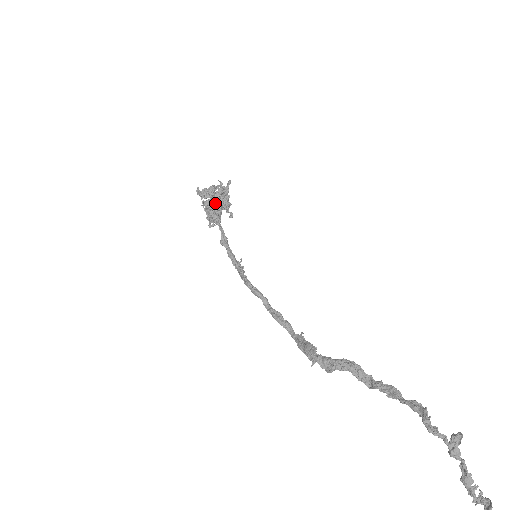
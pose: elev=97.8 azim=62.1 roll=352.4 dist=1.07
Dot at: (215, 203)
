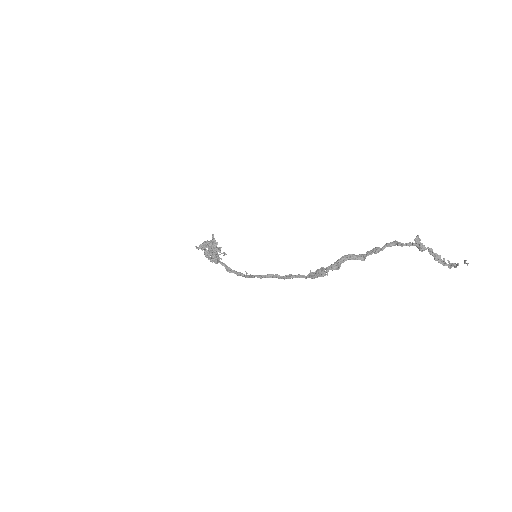
Dot at: (212, 248)
